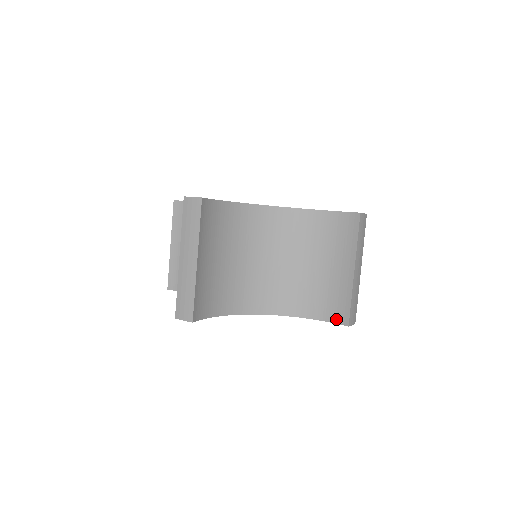
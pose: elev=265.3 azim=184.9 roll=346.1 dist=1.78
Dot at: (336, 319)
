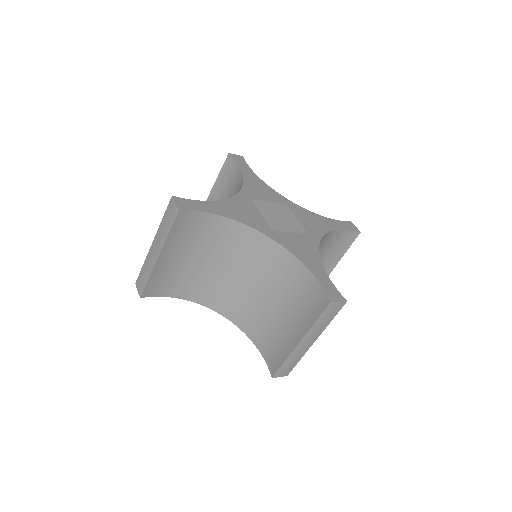
Dot at: (269, 363)
